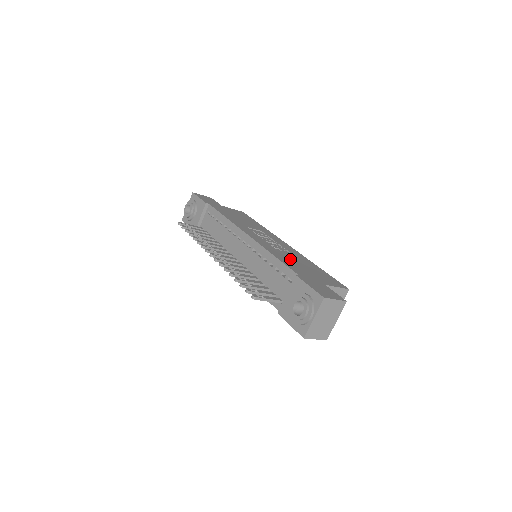
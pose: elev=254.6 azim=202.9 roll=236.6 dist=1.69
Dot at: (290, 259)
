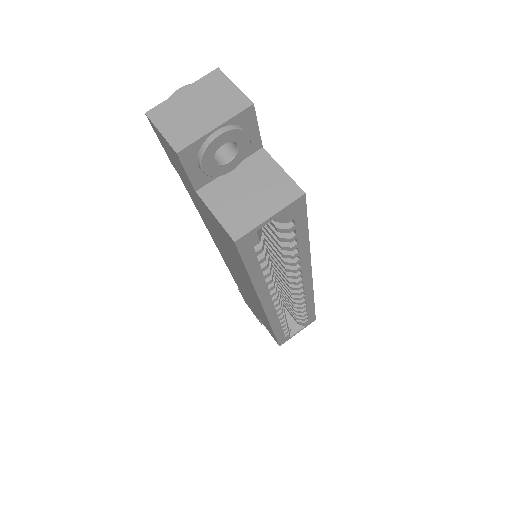
Dot at: occluded
